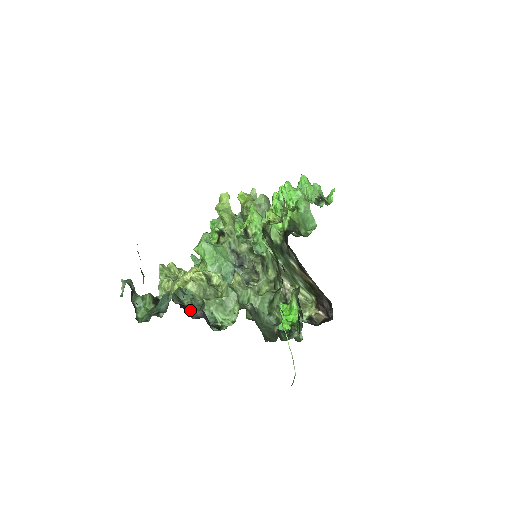
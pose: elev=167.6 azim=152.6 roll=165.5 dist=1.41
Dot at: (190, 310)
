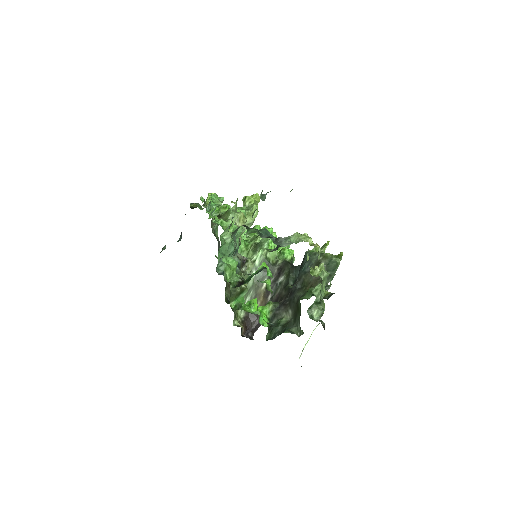
Dot at: occluded
